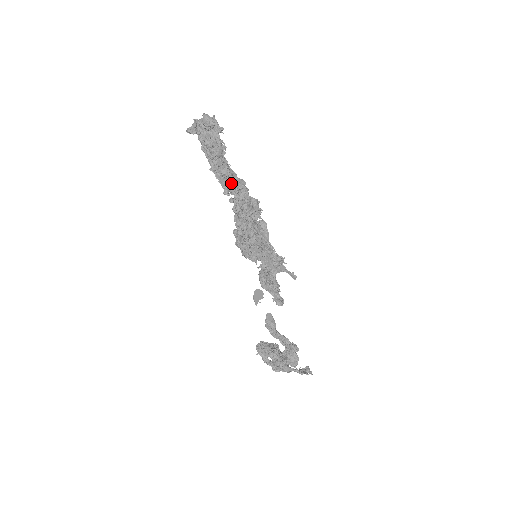
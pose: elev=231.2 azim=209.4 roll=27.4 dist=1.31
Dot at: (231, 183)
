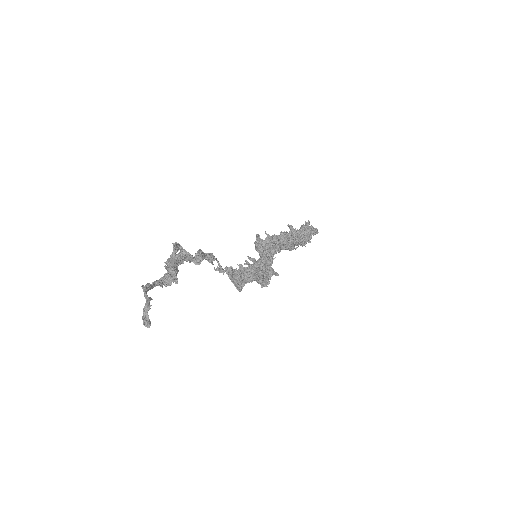
Dot at: (294, 233)
